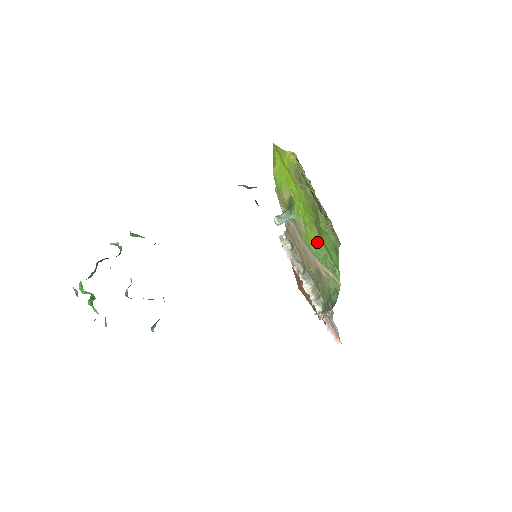
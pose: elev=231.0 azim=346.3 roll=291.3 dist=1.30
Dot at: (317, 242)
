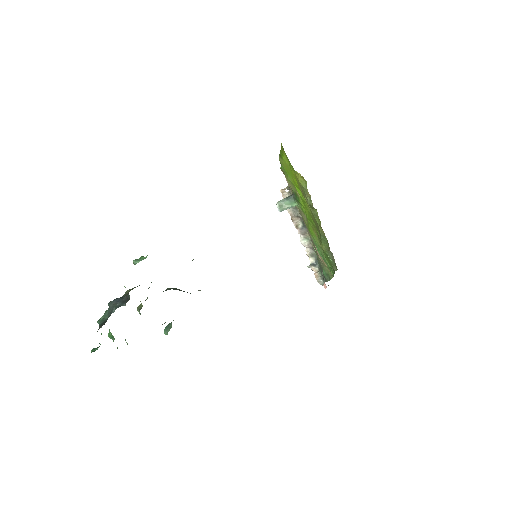
Dot at: (317, 240)
